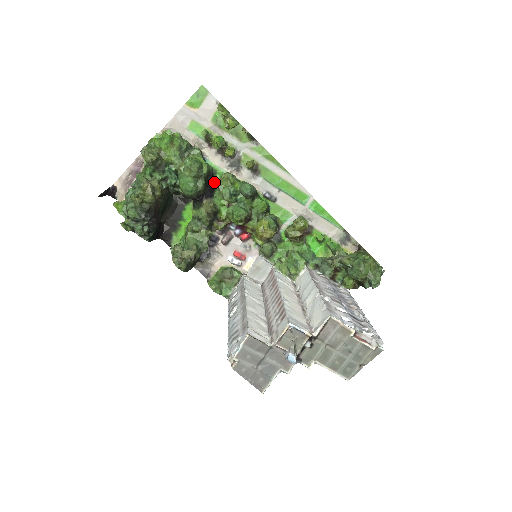
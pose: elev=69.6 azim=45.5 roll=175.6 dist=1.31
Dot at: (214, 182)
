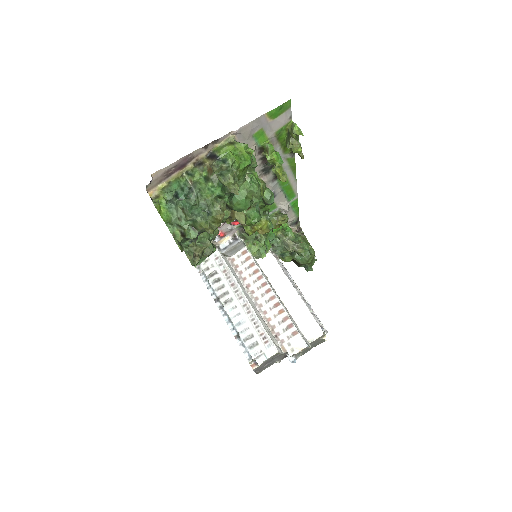
Dot at: occluded
